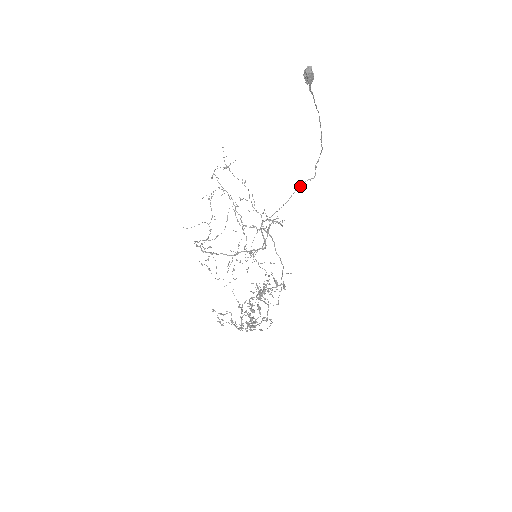
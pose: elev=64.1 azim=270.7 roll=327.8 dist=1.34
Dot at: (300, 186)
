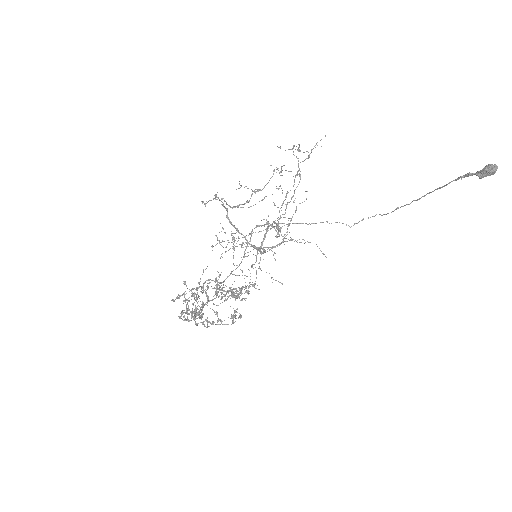
Dot at: occluded
